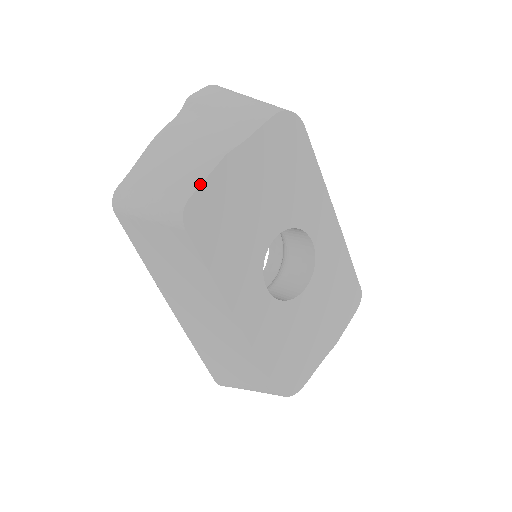
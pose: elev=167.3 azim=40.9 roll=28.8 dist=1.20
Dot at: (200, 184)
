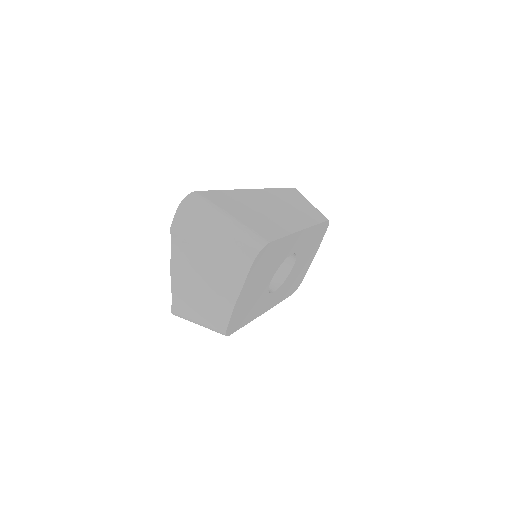
Dot at: (228, 324)
